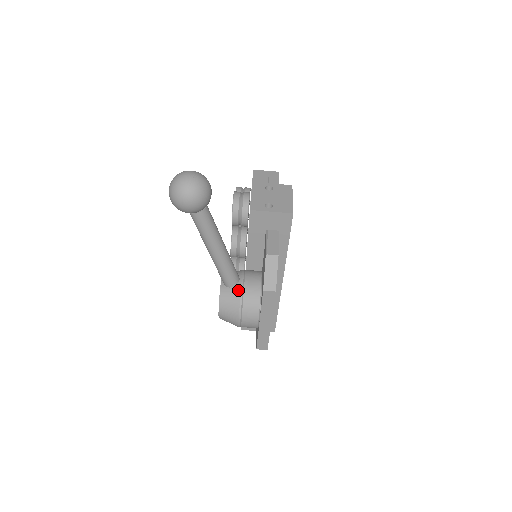
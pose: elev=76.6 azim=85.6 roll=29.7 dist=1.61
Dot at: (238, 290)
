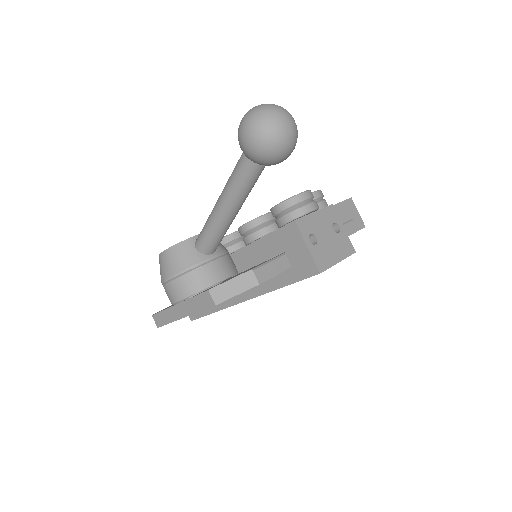
Dot at: (198, 259)
